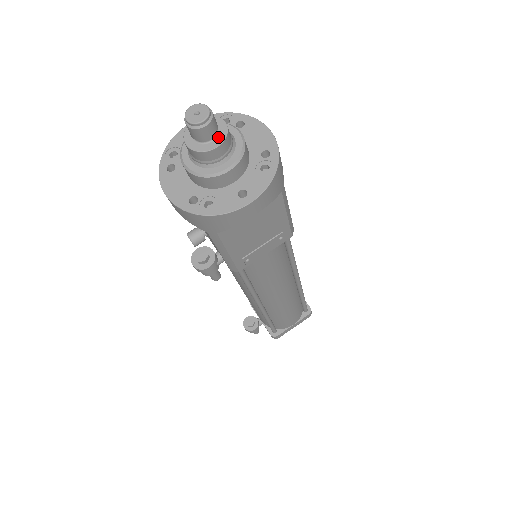
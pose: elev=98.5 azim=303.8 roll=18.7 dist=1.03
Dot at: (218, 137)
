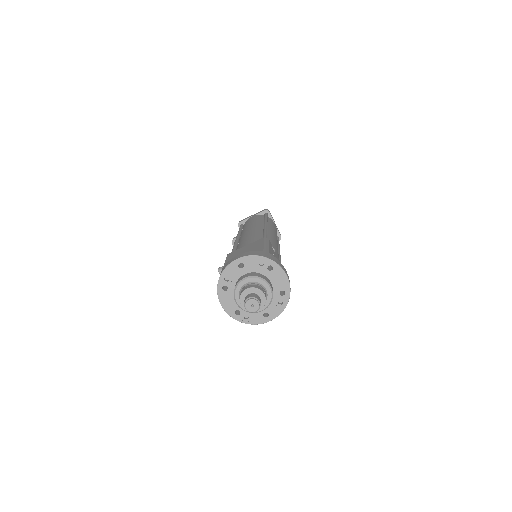
Dot at: occluded
